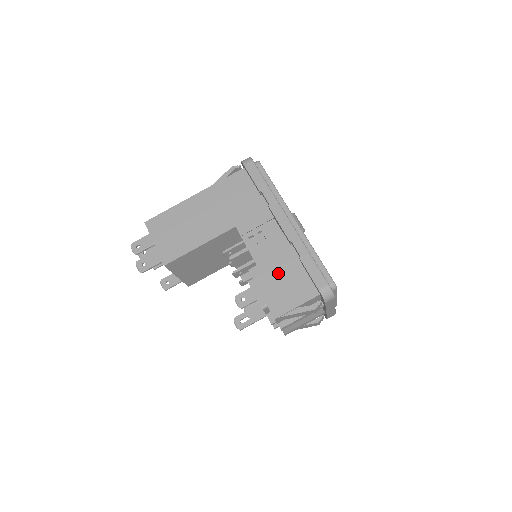
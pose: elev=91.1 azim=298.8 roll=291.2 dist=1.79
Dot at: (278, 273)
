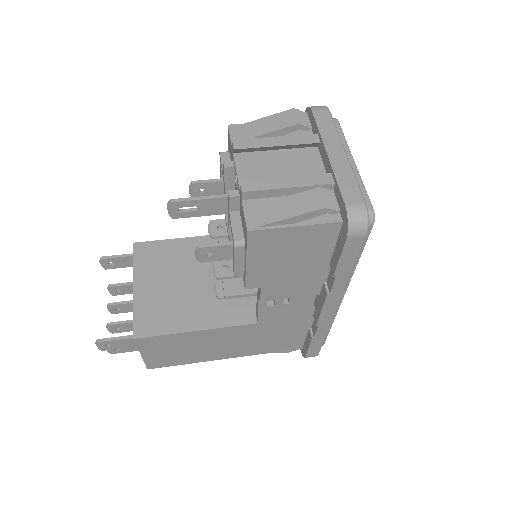
Dot at: occluded
